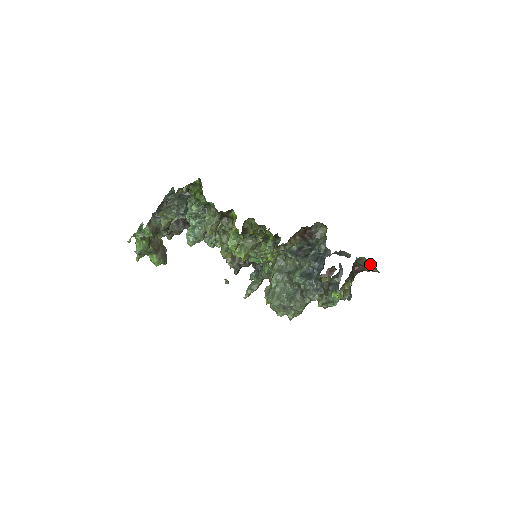
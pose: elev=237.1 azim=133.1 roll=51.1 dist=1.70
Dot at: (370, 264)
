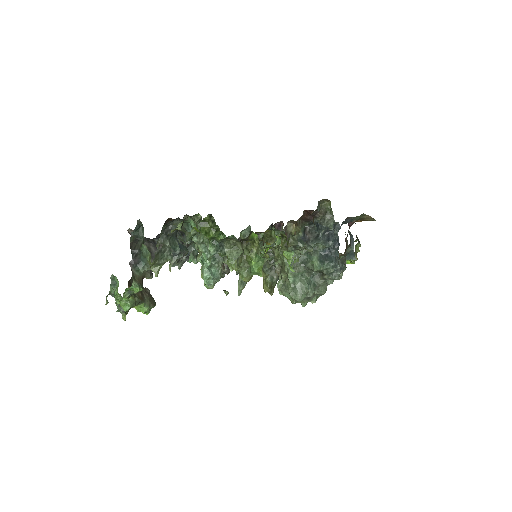
Dot at: (367, 217)
